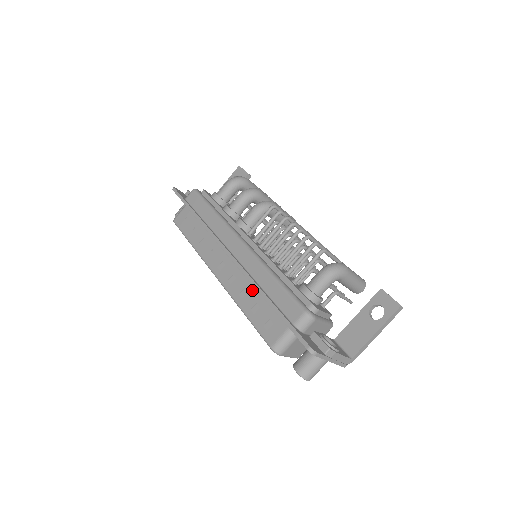
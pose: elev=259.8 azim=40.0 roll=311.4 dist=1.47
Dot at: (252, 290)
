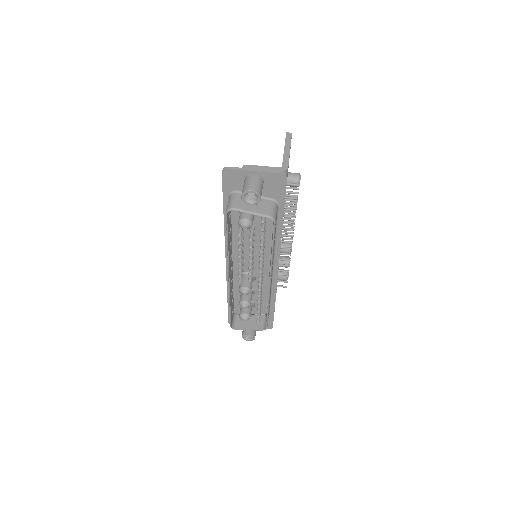
Dot at: occluded
